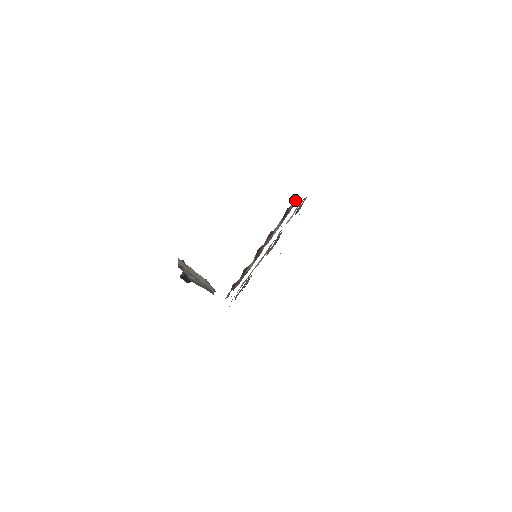
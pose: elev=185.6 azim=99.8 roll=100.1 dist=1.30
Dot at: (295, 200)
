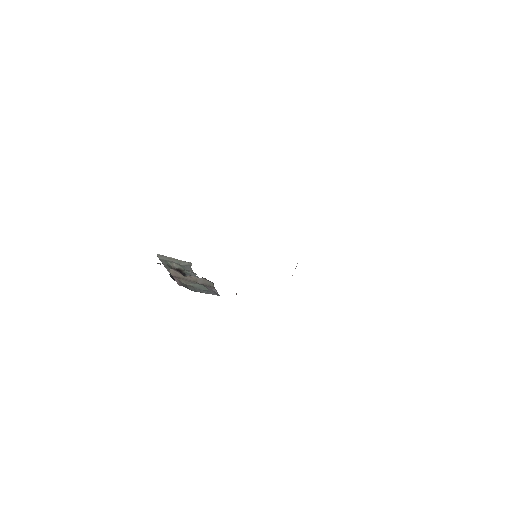
Dot at: occluded
